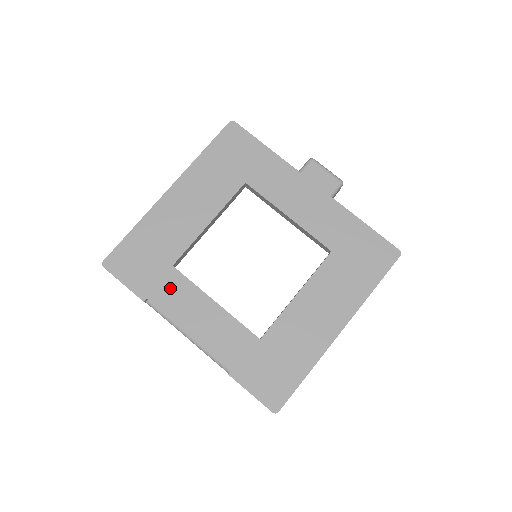
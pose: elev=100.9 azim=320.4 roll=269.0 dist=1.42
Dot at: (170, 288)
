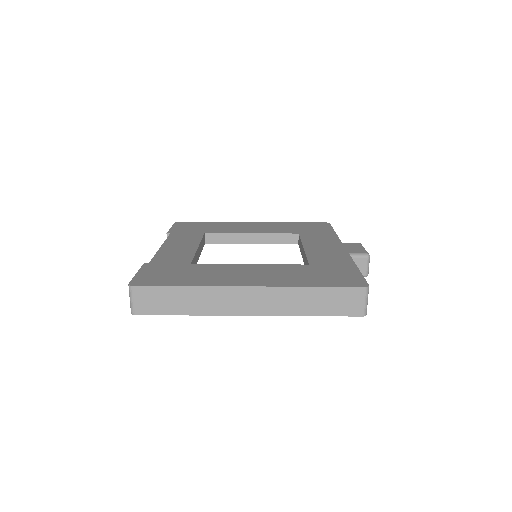
Dot at: (187, 236)
